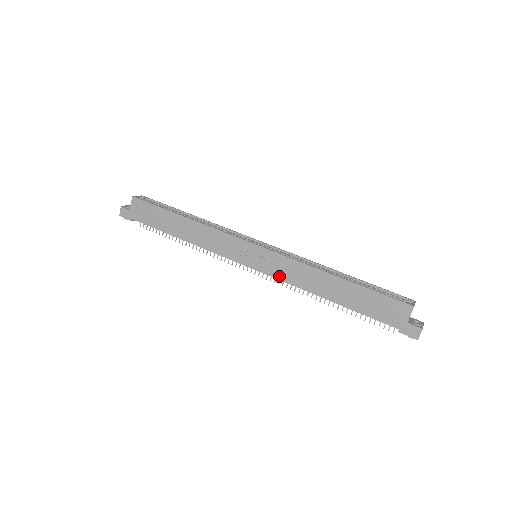
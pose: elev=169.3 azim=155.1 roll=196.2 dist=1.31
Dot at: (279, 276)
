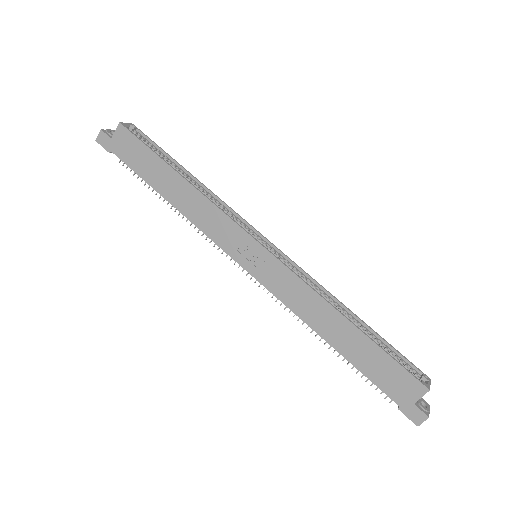
Dot at: (277, 293)
